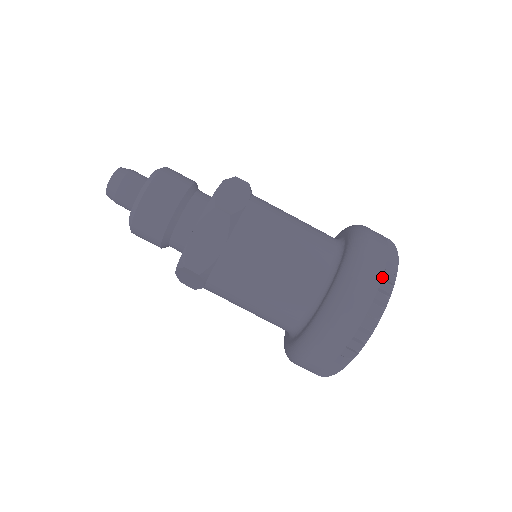
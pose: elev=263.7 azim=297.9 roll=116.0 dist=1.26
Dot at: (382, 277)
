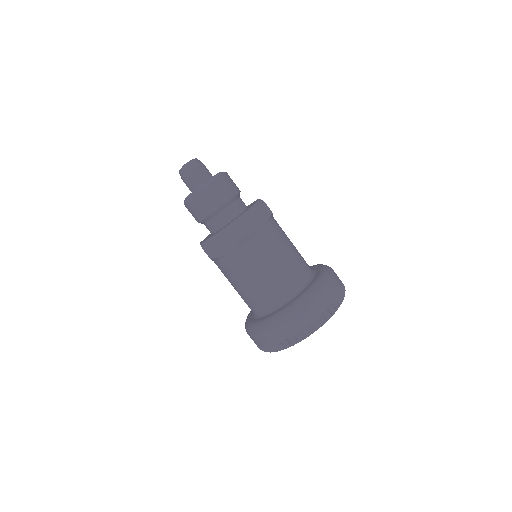
Dot at: occluded
